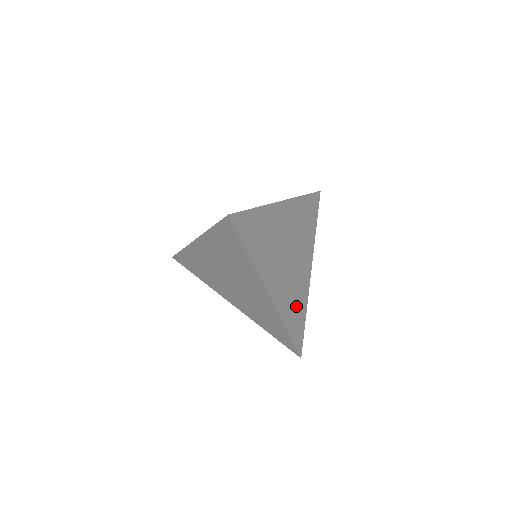
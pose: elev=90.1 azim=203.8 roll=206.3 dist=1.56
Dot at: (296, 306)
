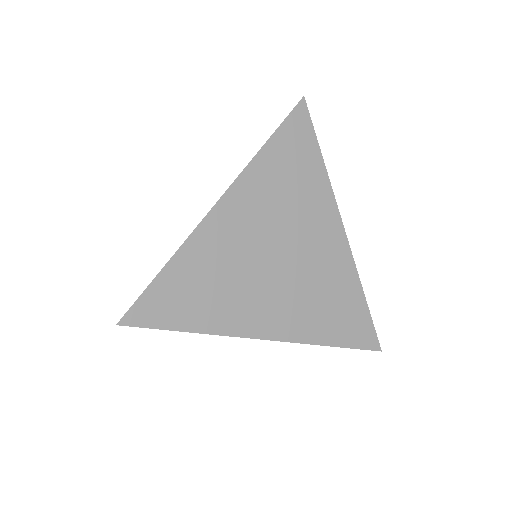
Dot at: (334, 303)
